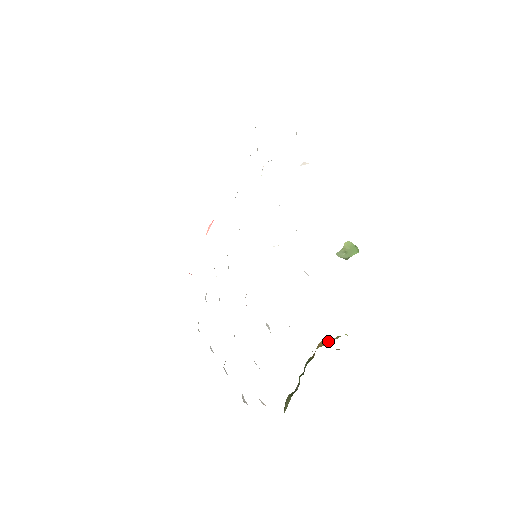
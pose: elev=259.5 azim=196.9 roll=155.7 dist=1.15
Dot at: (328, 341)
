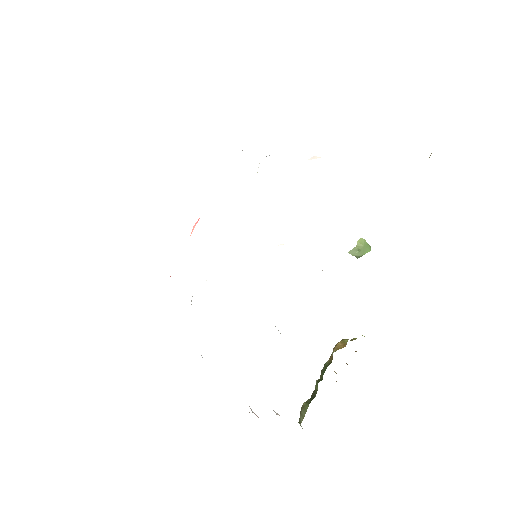
Dot at: (346, 343)
